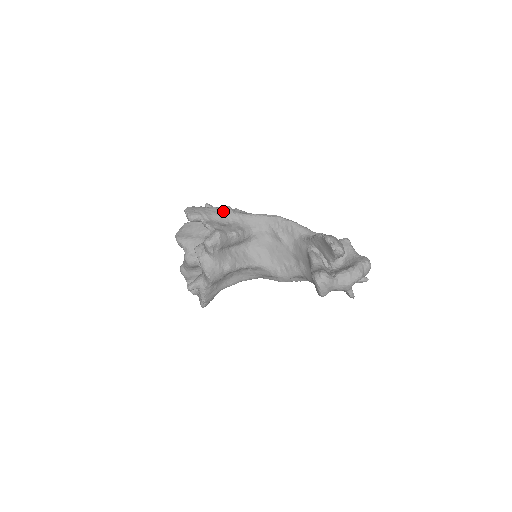
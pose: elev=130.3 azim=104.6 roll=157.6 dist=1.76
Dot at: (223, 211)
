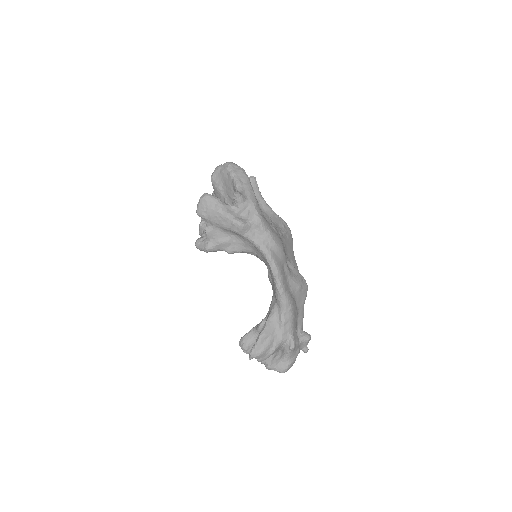
Dot at: (232, 228)
